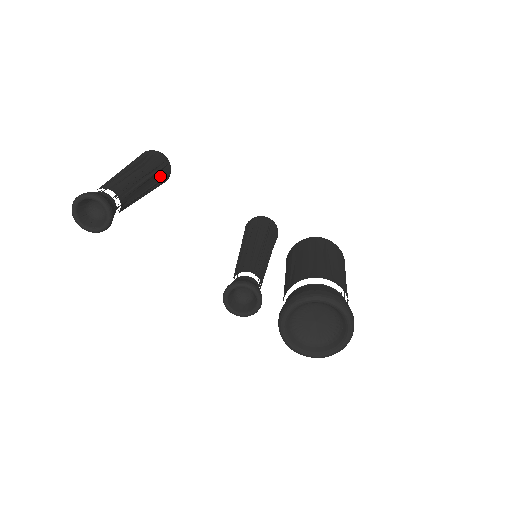
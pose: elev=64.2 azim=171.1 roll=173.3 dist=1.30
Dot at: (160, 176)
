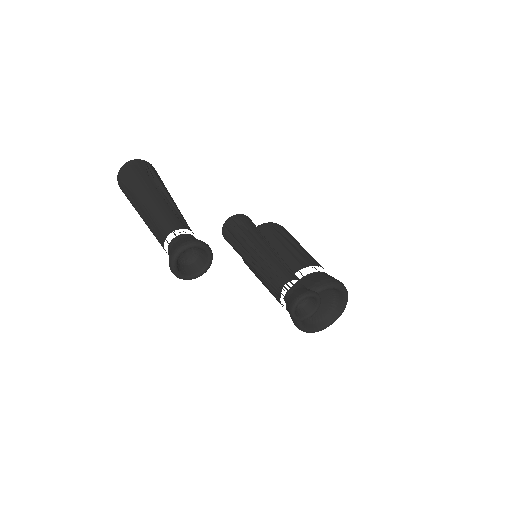
Dot at: occluded
